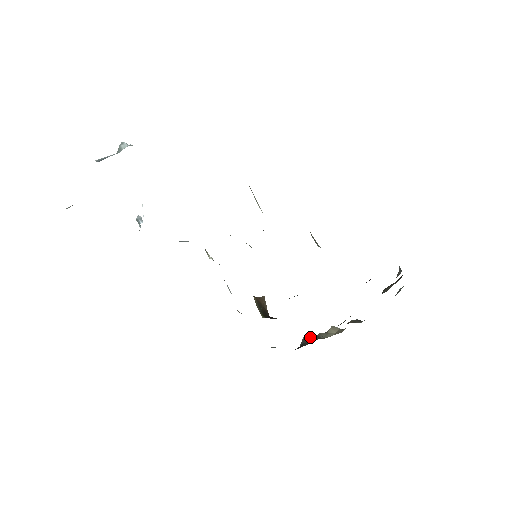
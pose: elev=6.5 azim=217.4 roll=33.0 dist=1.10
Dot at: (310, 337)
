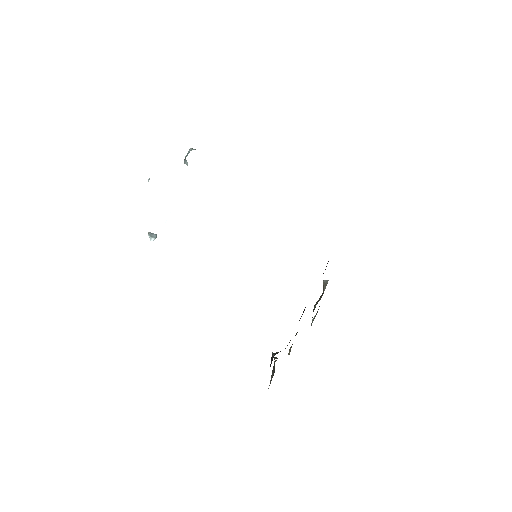
Dot at: occluded
